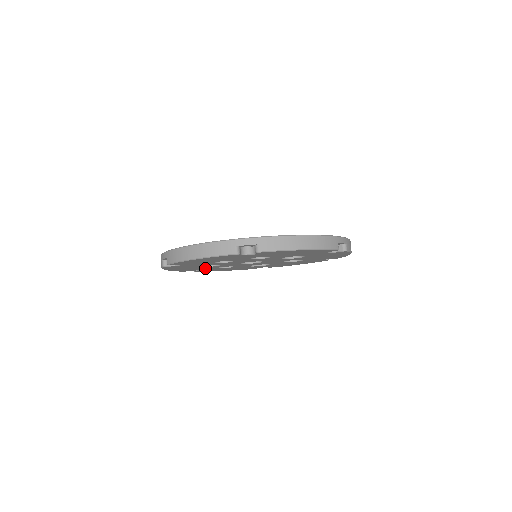
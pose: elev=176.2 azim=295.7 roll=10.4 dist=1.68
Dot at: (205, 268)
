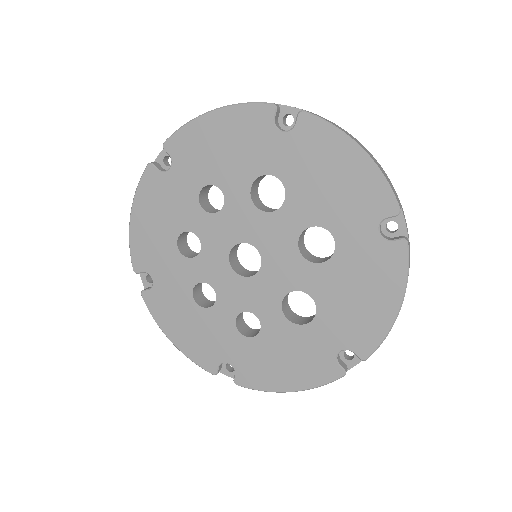
Dot at: (221, 334)
